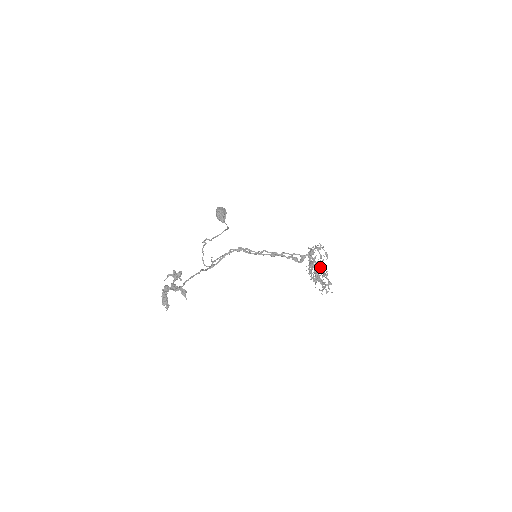
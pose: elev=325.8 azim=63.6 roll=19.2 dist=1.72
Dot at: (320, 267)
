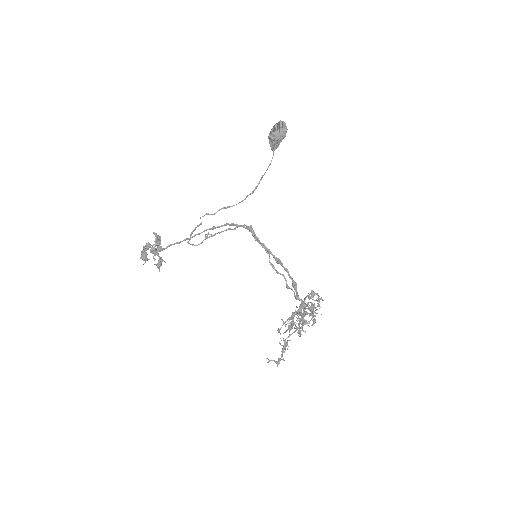
Dot at: (284, 341)
